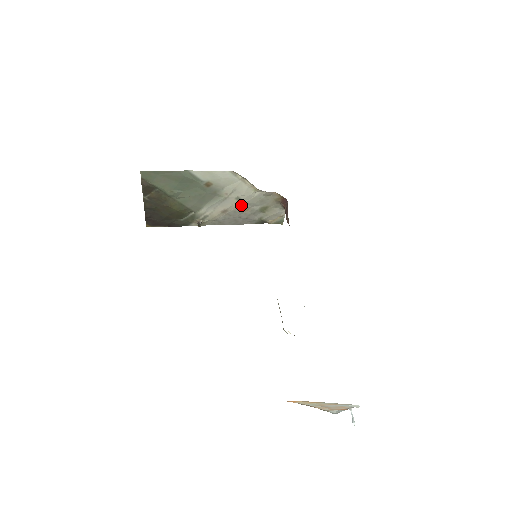
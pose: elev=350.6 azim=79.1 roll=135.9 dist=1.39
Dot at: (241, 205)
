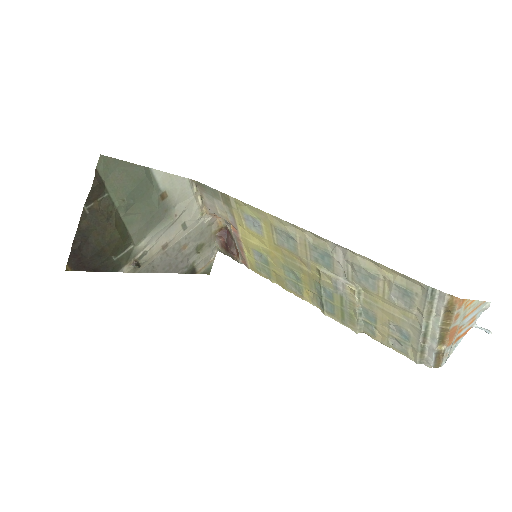
Dot at: (182, 238)
